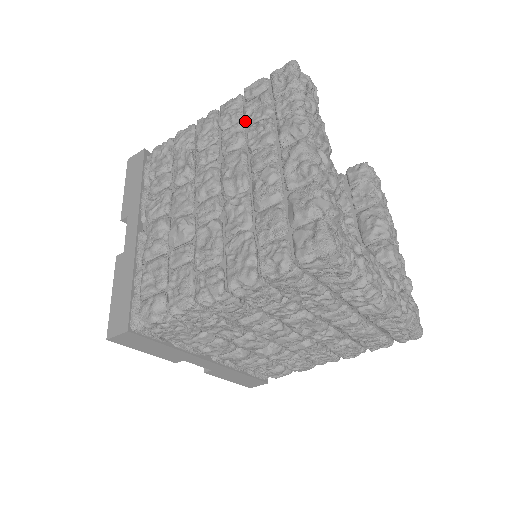
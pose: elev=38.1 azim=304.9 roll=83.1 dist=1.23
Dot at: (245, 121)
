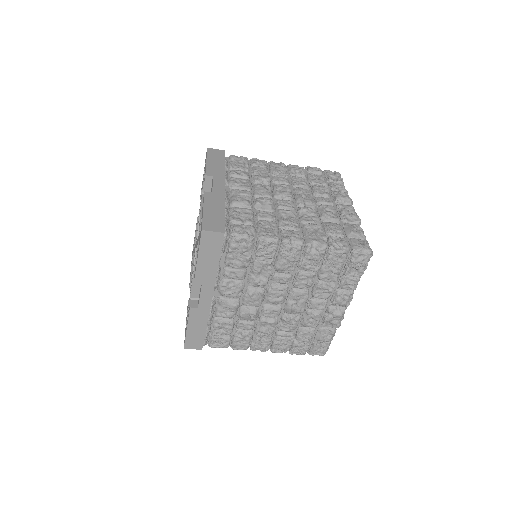
Dot at: (310, 180)
